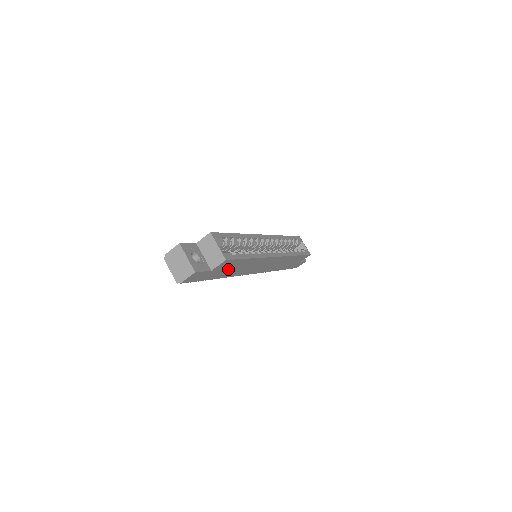
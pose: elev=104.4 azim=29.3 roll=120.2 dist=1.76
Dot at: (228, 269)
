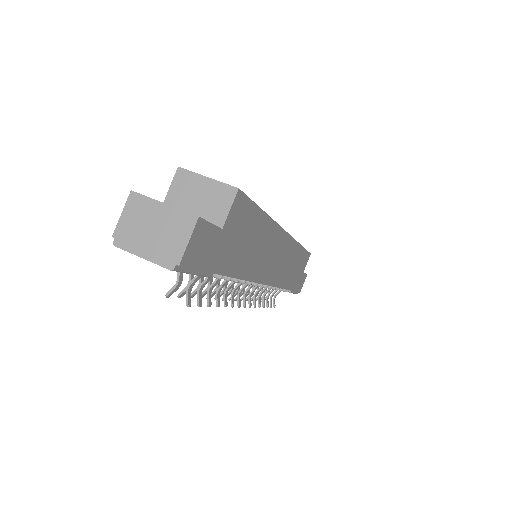
Dot at: (242, 242)
